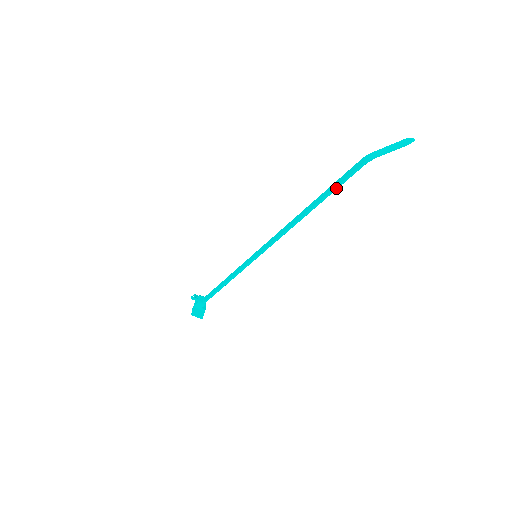
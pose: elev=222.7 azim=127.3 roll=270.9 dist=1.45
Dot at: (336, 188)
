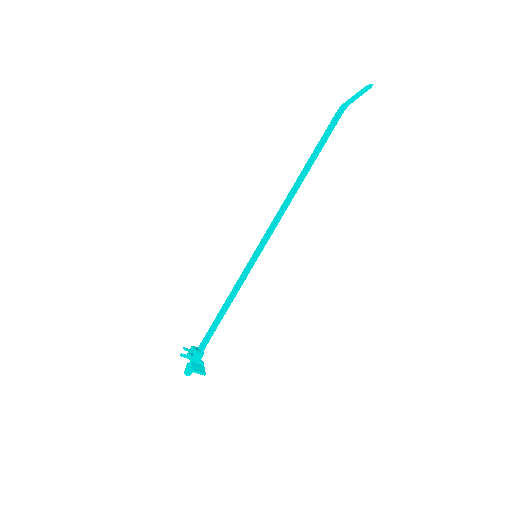
Dot at: (324, 143)
